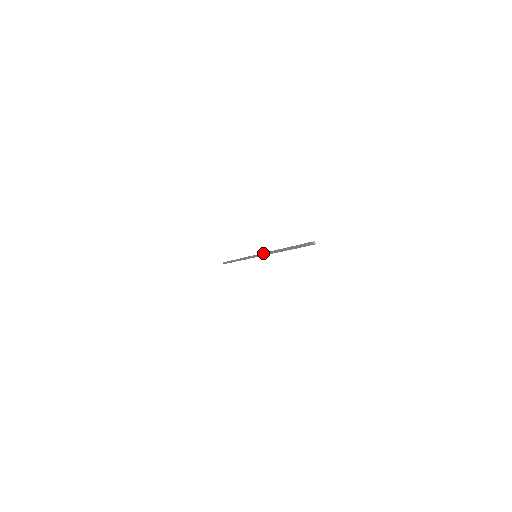
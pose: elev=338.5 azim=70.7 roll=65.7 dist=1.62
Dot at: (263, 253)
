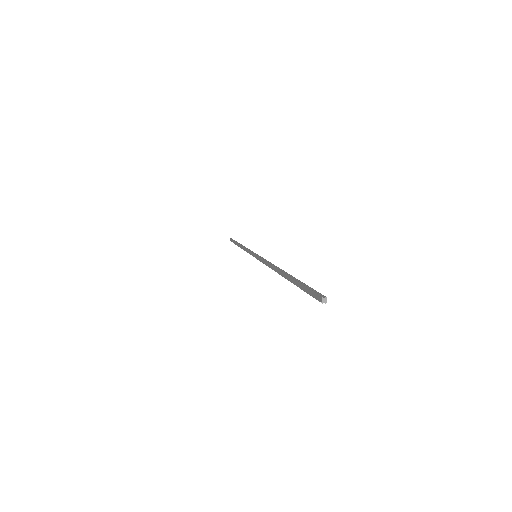
Dot at: (262, 259)
